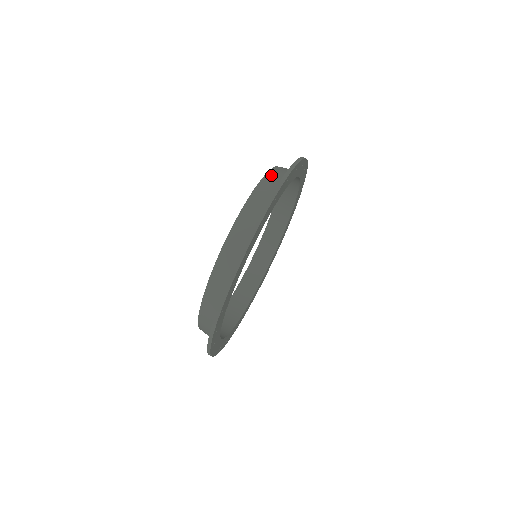
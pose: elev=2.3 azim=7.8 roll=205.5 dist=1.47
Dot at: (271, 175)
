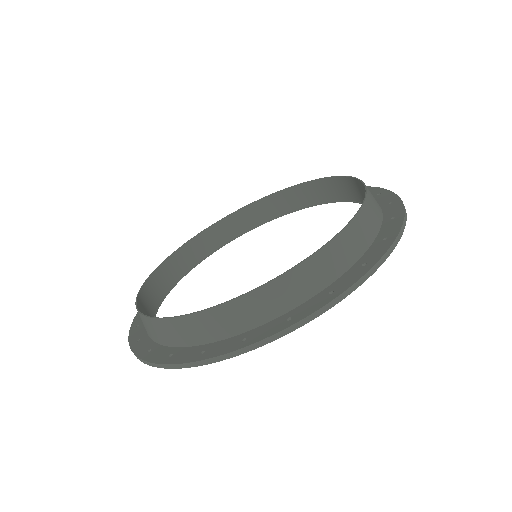
Dot at: (367, 212)
